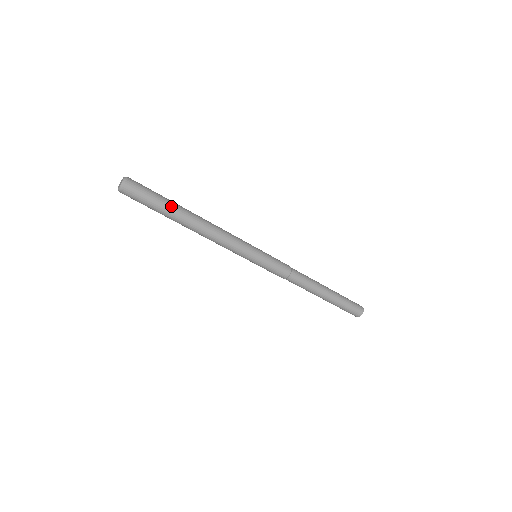
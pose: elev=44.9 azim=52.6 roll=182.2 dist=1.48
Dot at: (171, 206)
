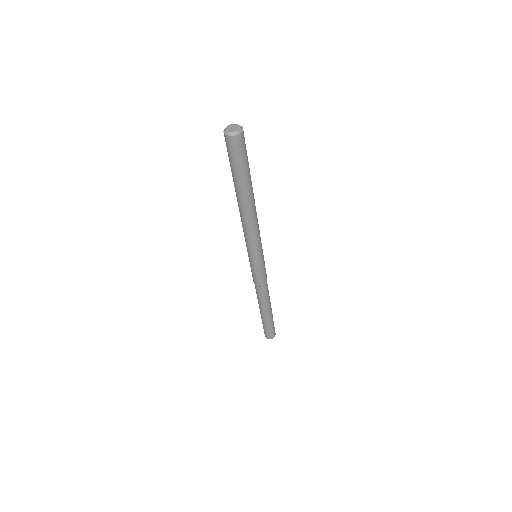
Dot at: occluded
